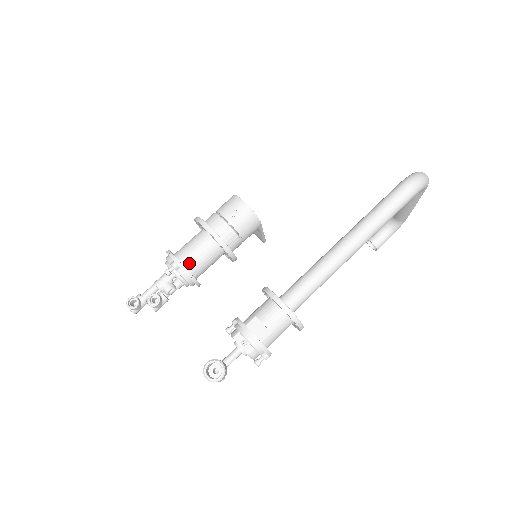
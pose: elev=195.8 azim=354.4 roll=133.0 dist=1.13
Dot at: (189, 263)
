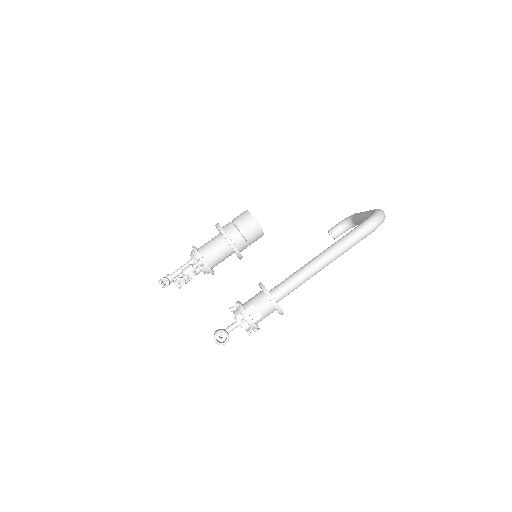
Dot at: (210, 261)
